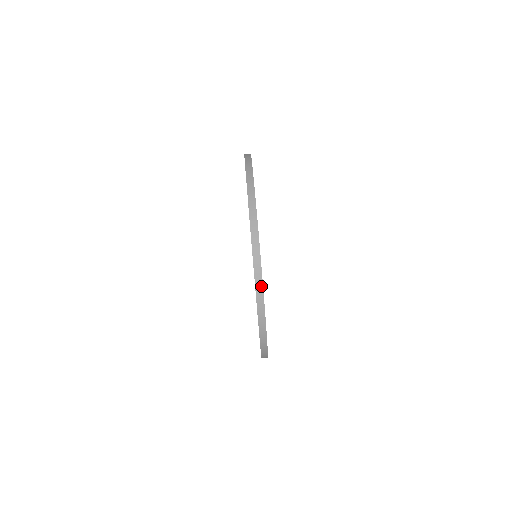
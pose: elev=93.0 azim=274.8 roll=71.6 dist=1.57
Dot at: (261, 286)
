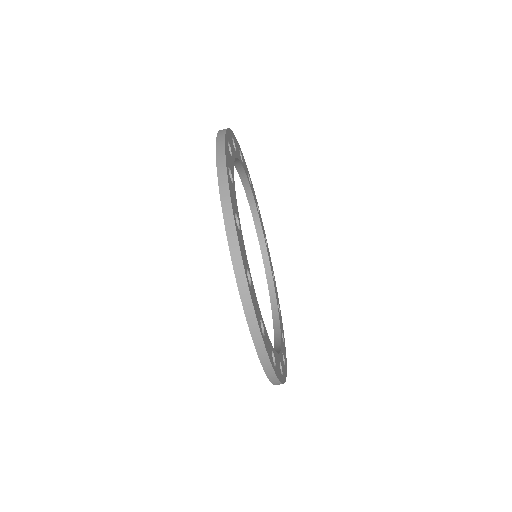
Dot at: occluded
